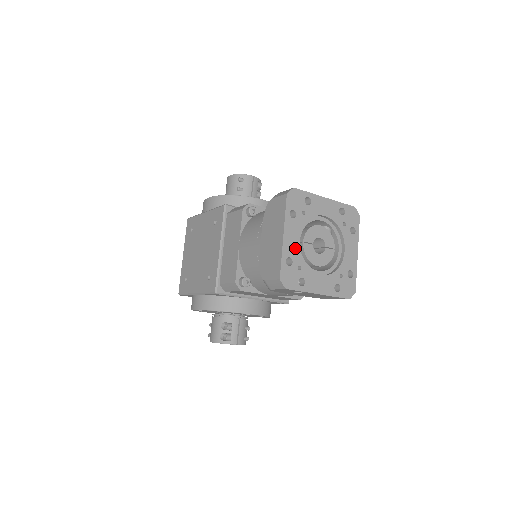
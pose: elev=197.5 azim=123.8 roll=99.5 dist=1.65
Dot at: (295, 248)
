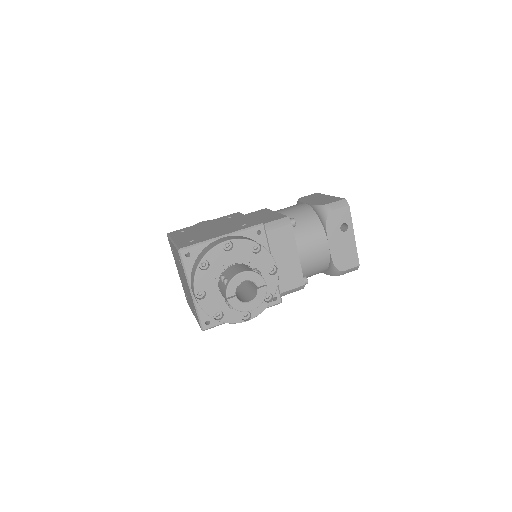
Dot at: occluded
